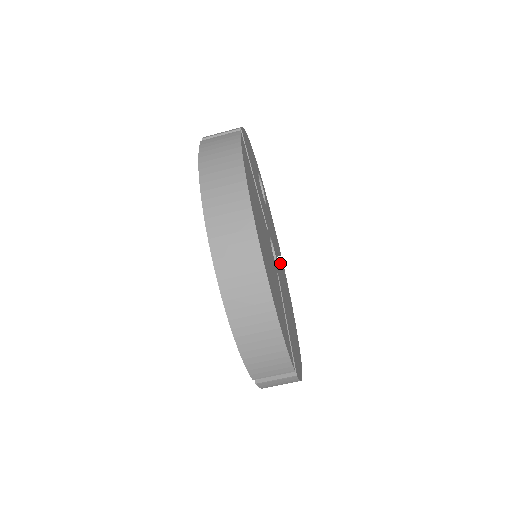
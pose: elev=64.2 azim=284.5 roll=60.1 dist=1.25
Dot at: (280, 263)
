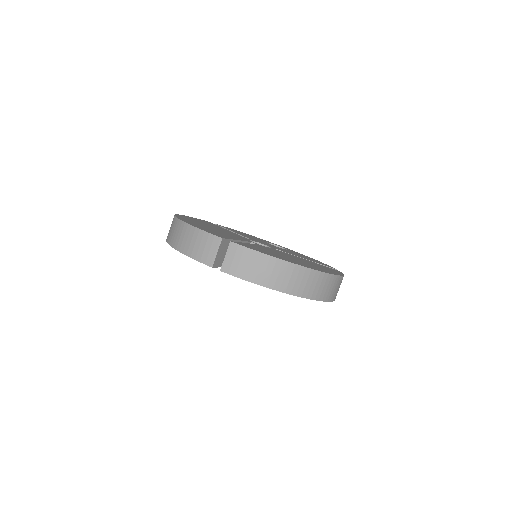
Dot at: occluded
